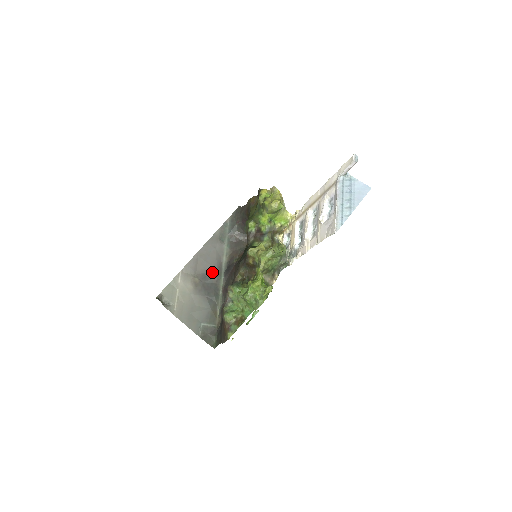
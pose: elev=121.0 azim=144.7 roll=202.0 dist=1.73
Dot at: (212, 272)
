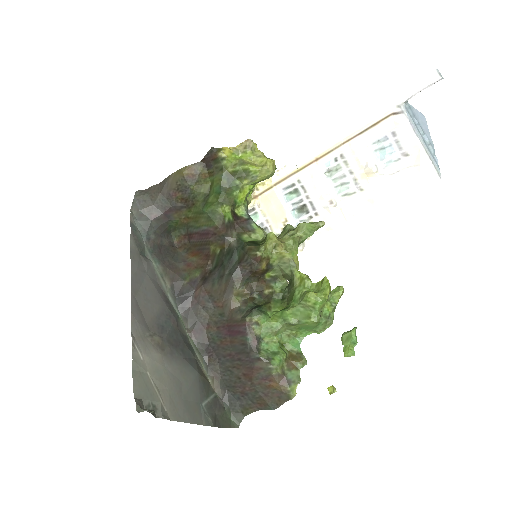
Dot at: (165, 314)
